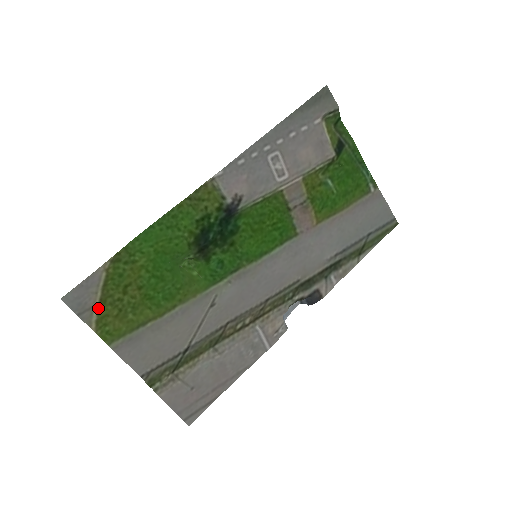
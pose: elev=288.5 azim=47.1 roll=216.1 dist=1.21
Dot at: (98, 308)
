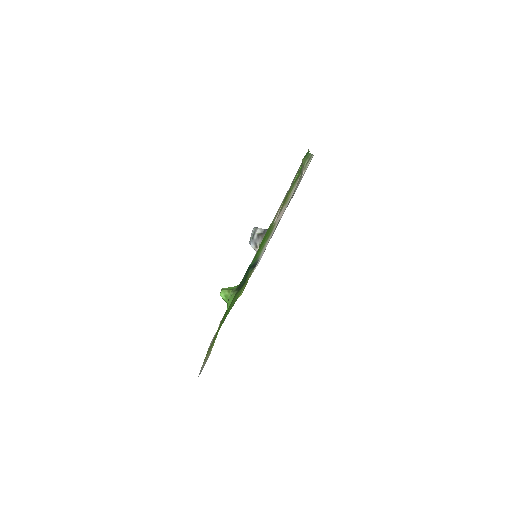
Dot at: occluded
